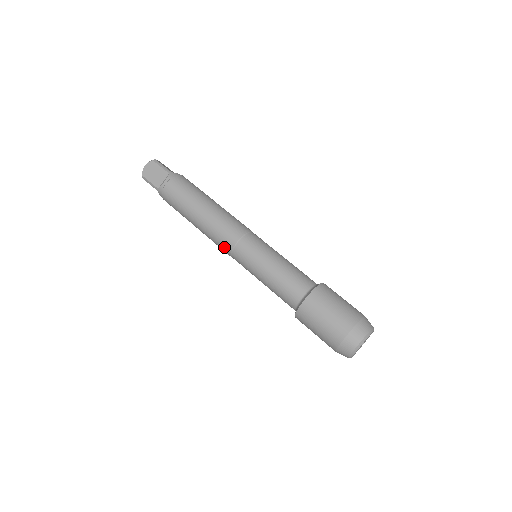
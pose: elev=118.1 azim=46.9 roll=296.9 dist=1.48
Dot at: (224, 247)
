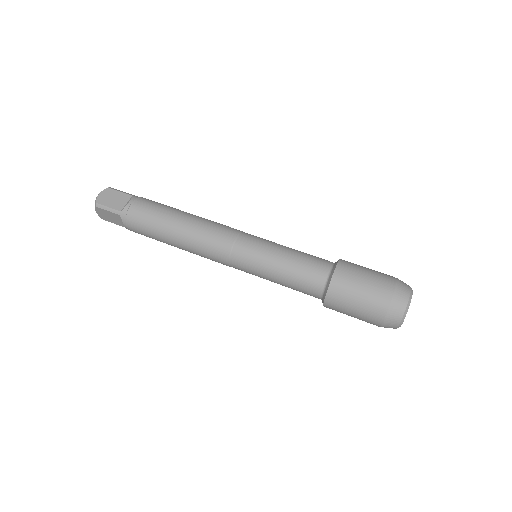
Dot at: (219, 249)
